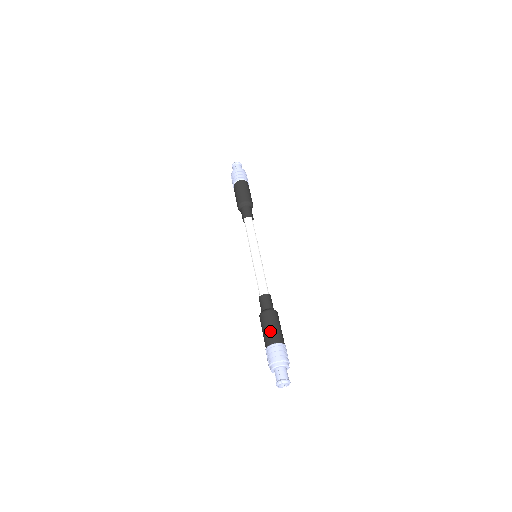
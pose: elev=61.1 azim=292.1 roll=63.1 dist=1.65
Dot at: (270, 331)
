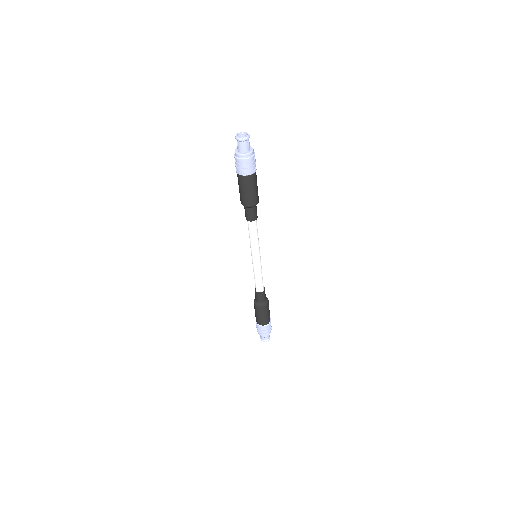
Dot at: (263, 319)
